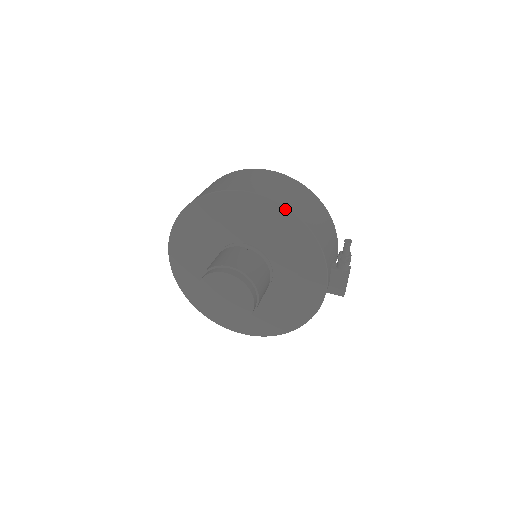
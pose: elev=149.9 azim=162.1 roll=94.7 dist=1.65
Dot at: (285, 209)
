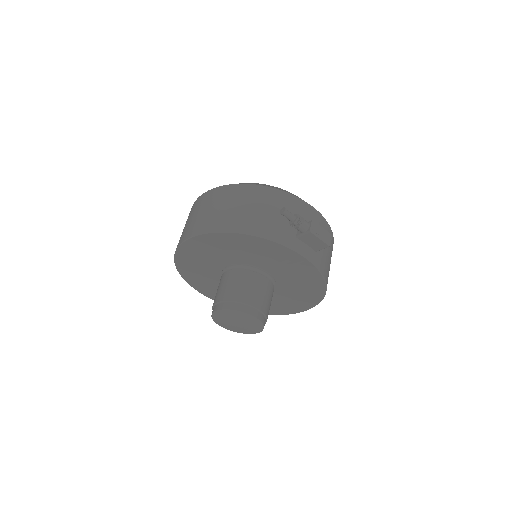
Dot at: (214, 234)
